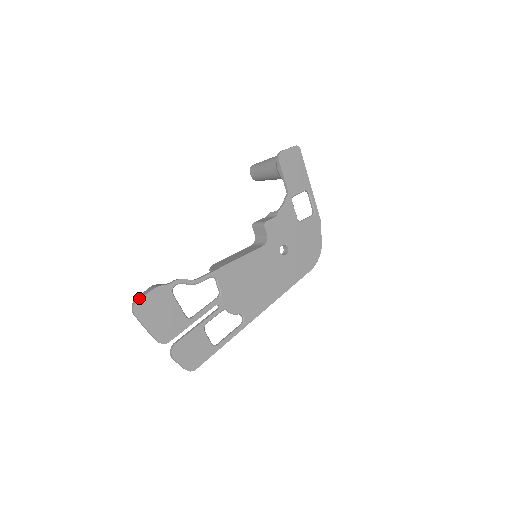
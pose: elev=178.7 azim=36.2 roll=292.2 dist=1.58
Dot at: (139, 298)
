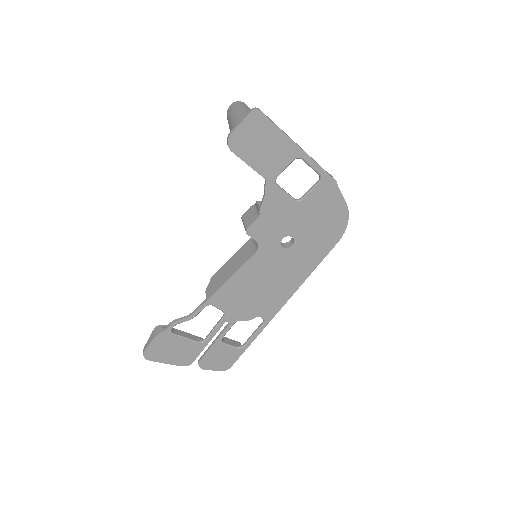
Dot at: (145, 350)
